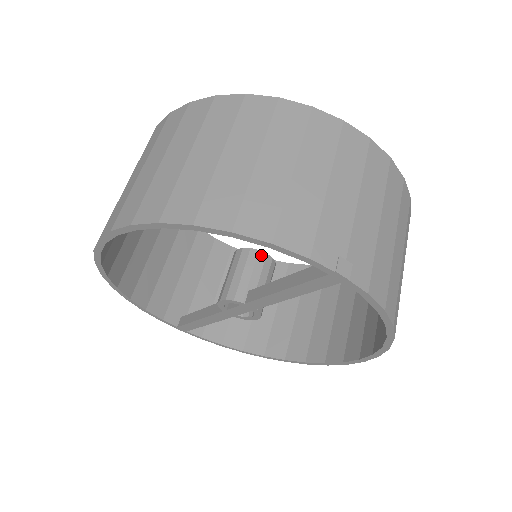
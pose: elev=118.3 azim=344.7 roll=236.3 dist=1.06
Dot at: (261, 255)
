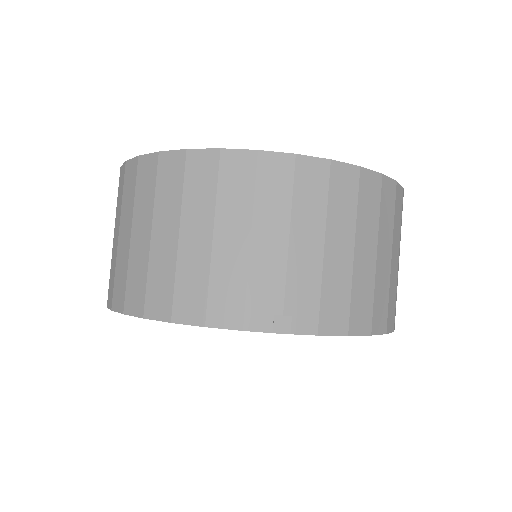
Dot at: occluded
